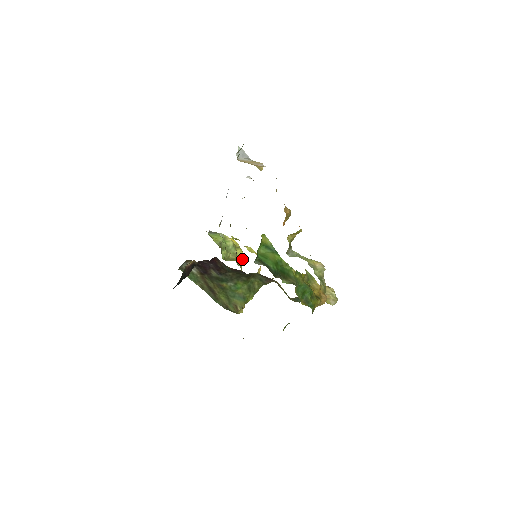
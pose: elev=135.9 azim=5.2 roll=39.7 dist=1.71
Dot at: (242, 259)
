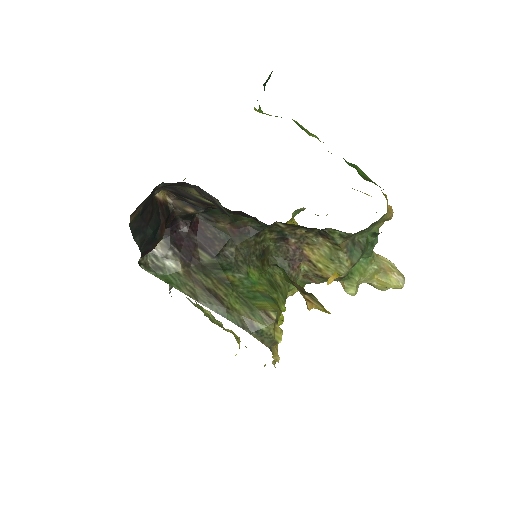
Dot at: (235, 337)
